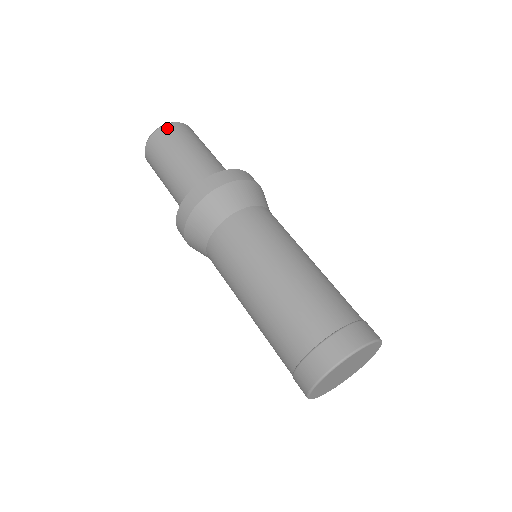
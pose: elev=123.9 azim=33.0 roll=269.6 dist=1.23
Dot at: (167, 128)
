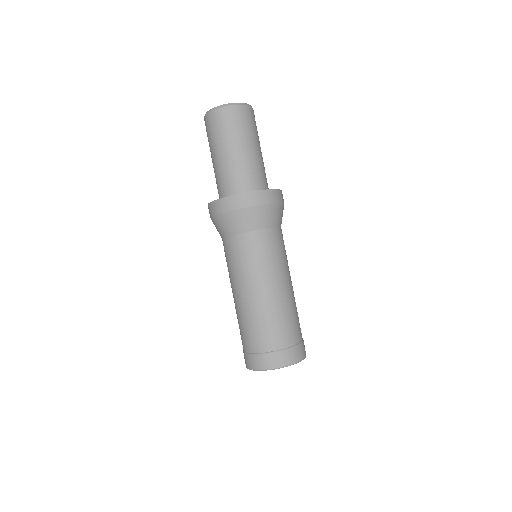
Dot at: (217, 114)
